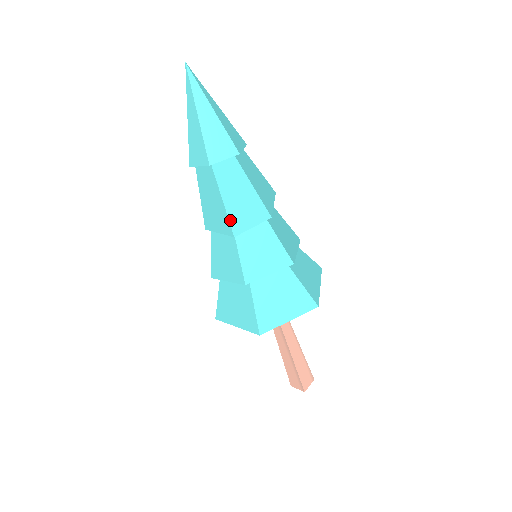
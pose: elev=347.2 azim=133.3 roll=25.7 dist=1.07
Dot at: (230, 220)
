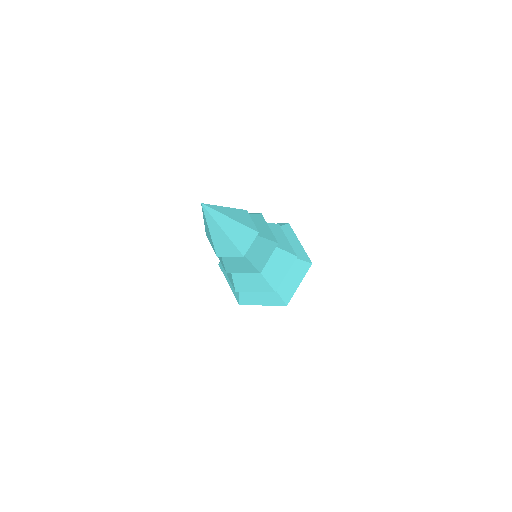
Dot at: (257, 268)
